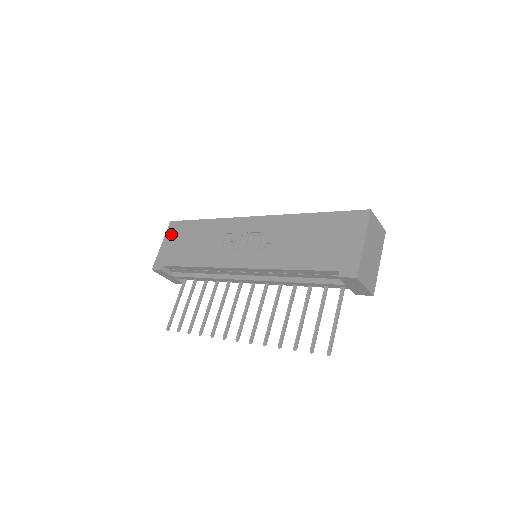
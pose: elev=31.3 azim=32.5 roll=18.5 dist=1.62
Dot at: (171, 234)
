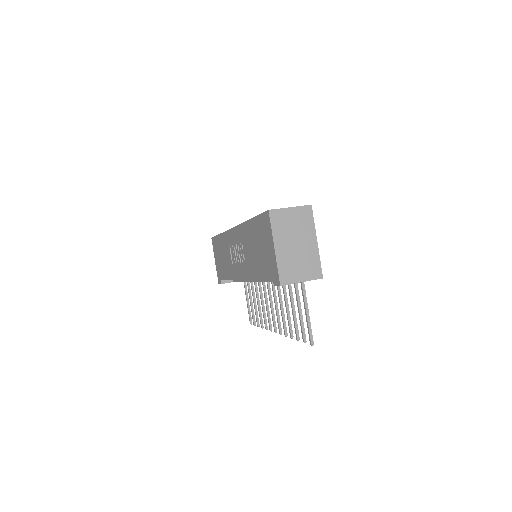
Dot at: (214, 250)
